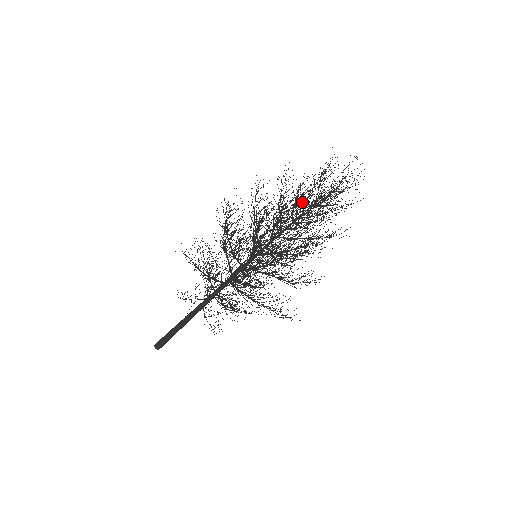
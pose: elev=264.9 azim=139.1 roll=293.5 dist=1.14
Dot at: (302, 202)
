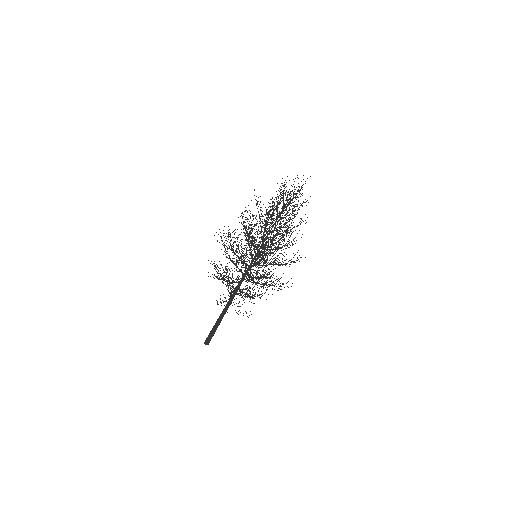
Dot at: occluded
